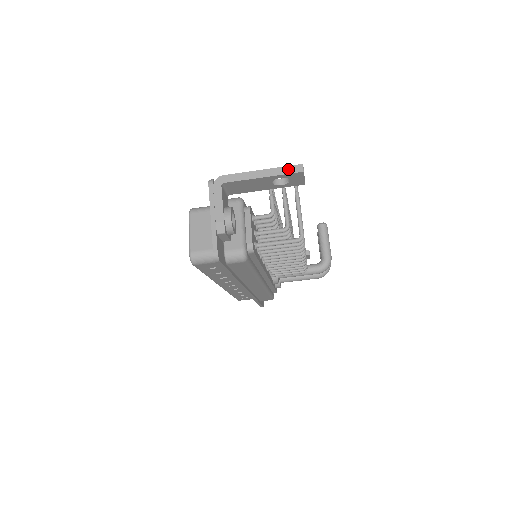
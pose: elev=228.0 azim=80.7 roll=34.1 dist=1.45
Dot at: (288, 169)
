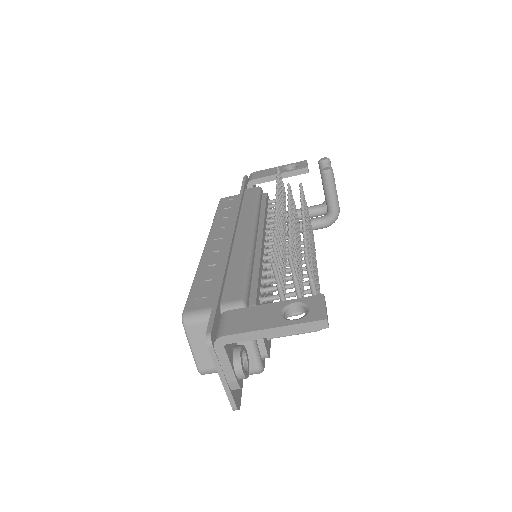
Dot at: (308, 326)
